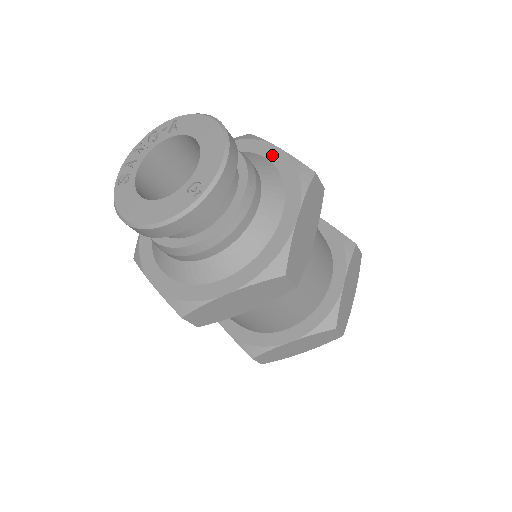
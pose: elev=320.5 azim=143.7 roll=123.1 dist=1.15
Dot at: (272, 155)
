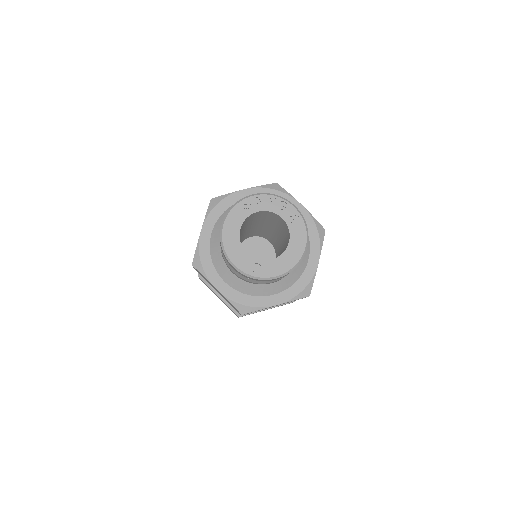
Dot at: (312, 262)
